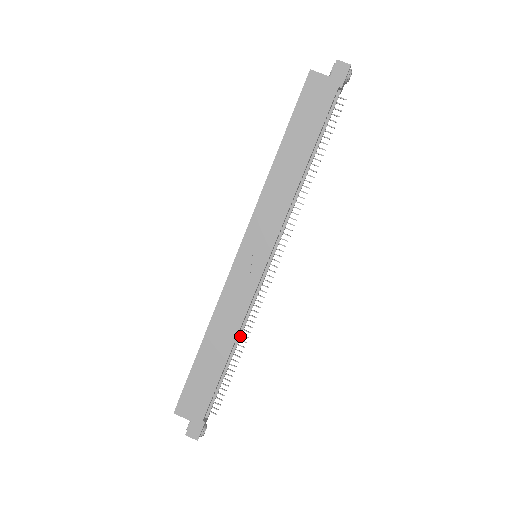
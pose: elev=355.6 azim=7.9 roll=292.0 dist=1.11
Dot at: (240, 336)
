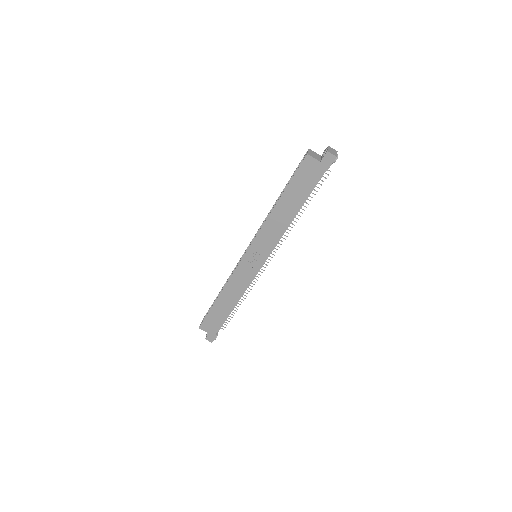
Dot at: occluded
